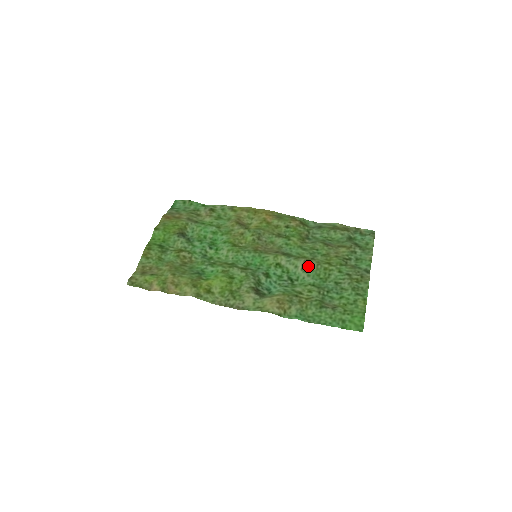
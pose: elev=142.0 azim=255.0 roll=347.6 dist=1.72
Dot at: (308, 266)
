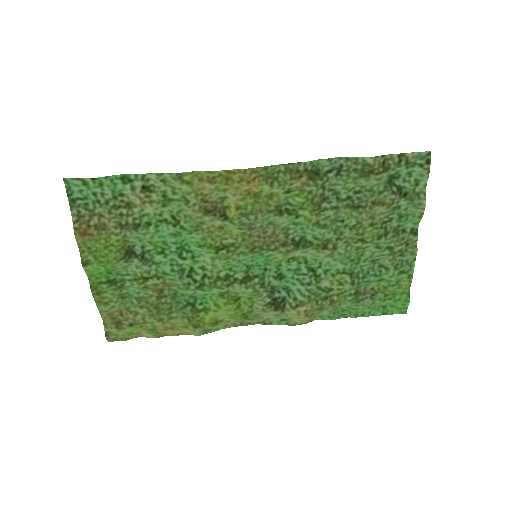
Dot at: (334, 253)
